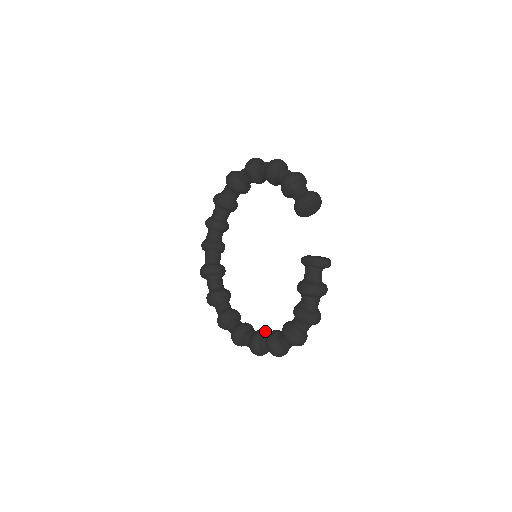
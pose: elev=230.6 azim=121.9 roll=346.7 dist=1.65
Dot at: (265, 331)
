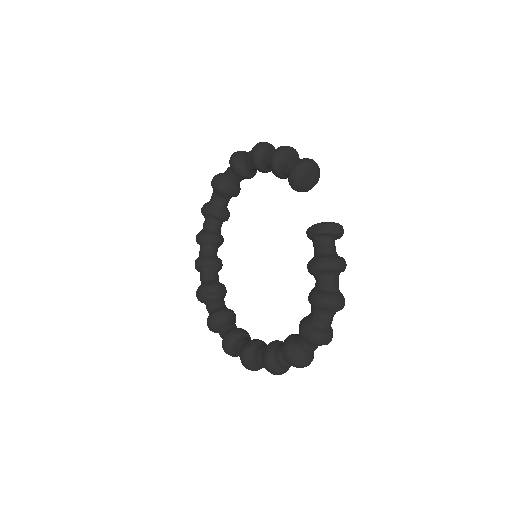
Dot at: (280, 341)
